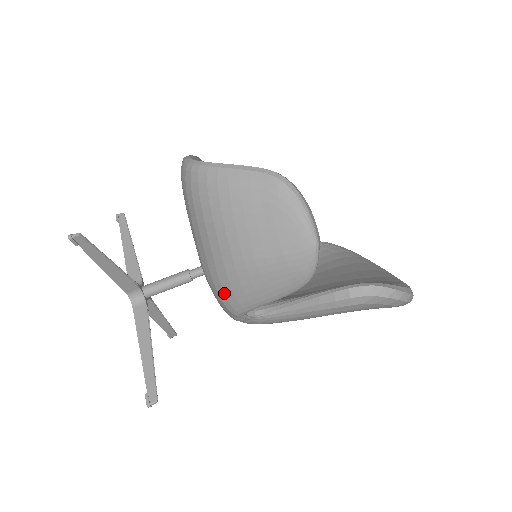
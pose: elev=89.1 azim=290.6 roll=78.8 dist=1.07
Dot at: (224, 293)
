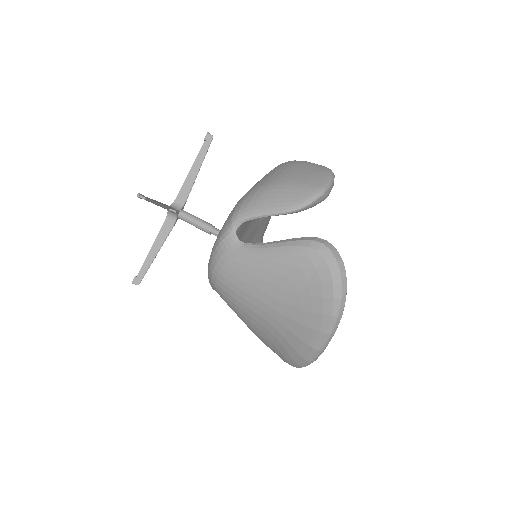
Dot at: (244, 201)
